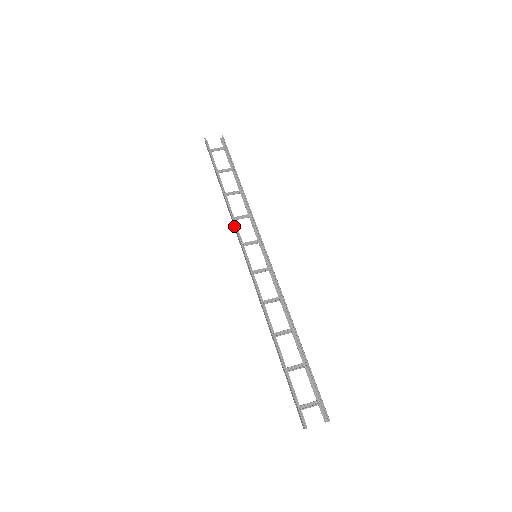
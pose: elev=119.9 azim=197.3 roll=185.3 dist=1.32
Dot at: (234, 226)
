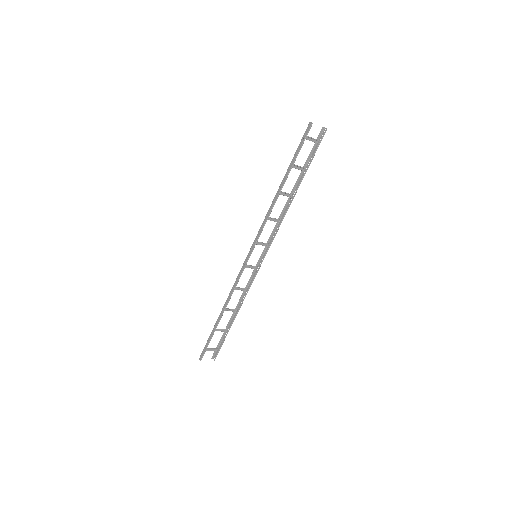
Dot at: (262, 226)
